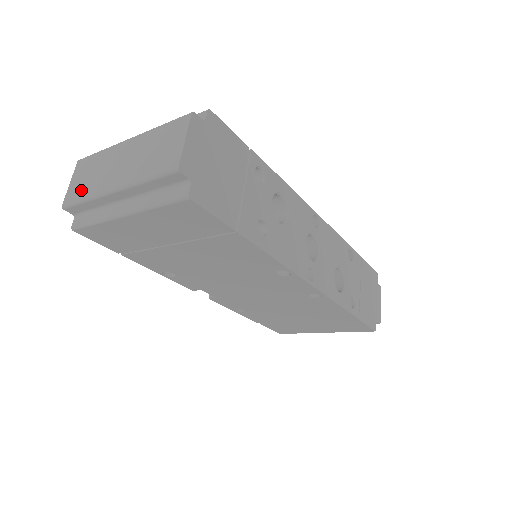
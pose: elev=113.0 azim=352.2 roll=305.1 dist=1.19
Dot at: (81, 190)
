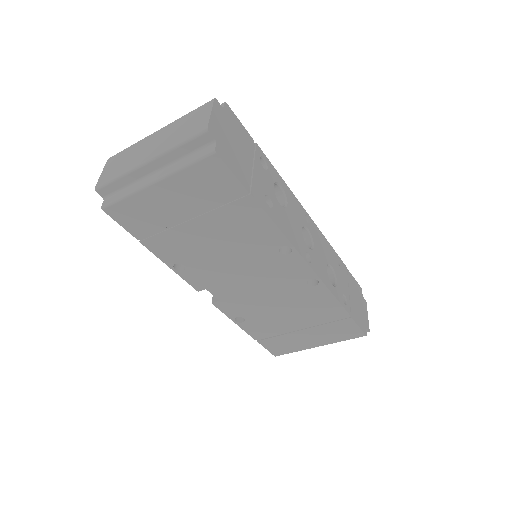
Dot at: (114, 172)
